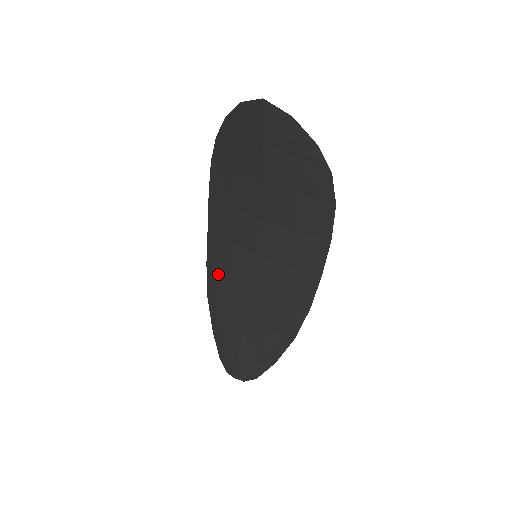
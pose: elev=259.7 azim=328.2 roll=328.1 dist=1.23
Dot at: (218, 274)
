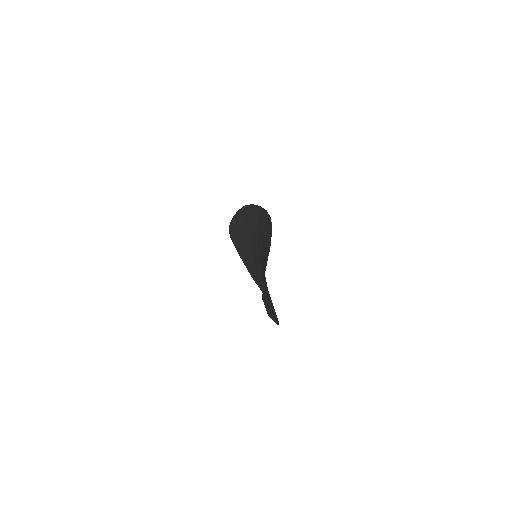
Dot at: (251, 217)
